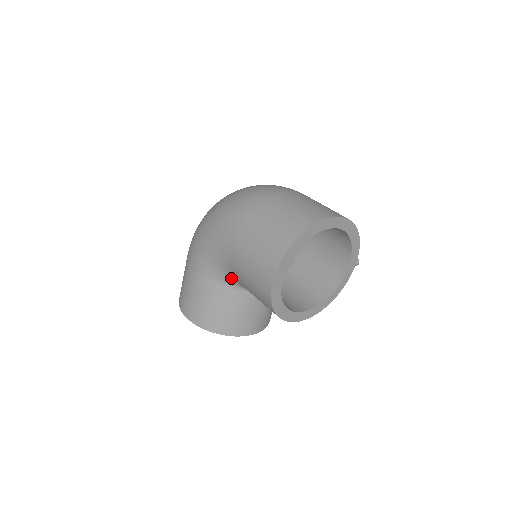
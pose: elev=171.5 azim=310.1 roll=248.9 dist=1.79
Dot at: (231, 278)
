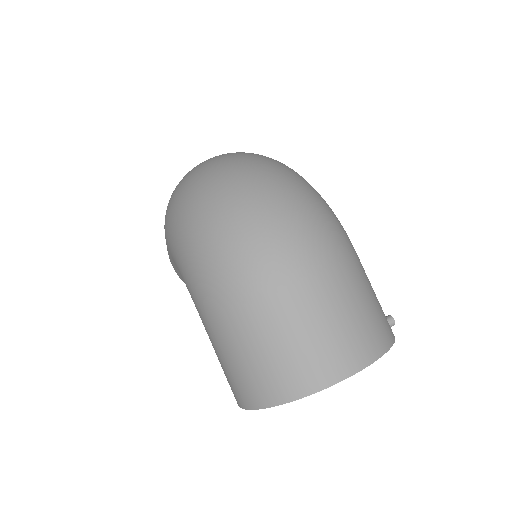
Dot at: occluded
